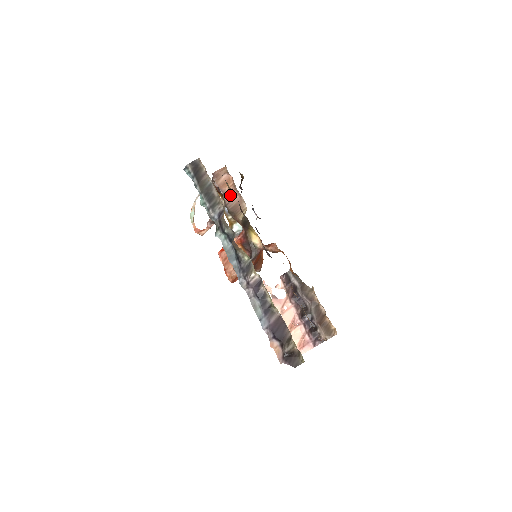
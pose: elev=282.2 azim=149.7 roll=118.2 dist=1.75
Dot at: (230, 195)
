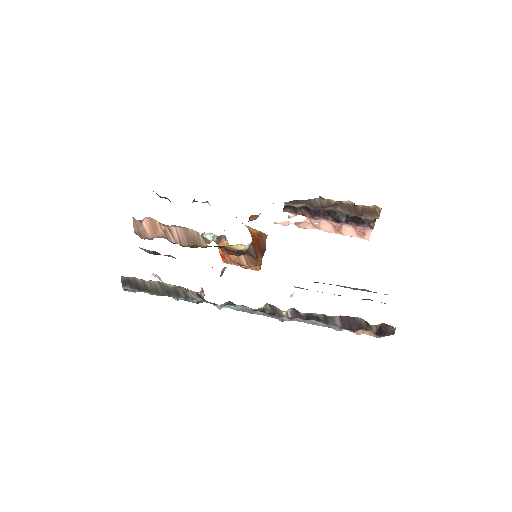
Dot at: (171, 234)
